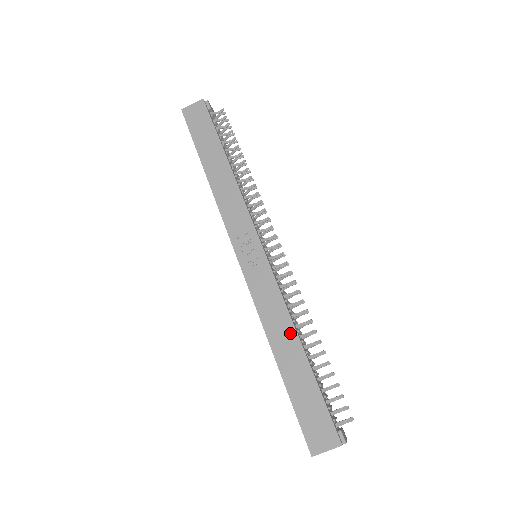
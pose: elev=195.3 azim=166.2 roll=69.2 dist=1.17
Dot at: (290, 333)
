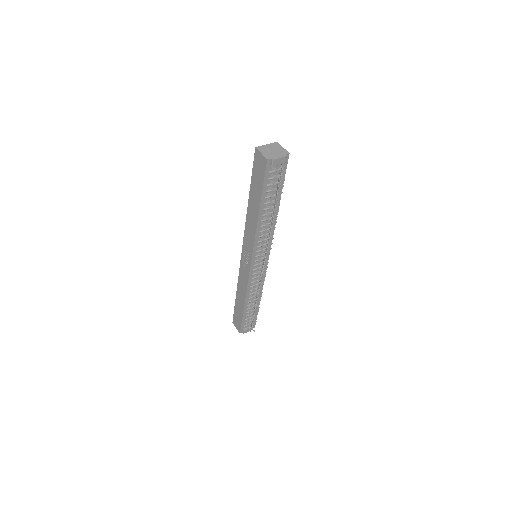
Dot at: (243, 297)
